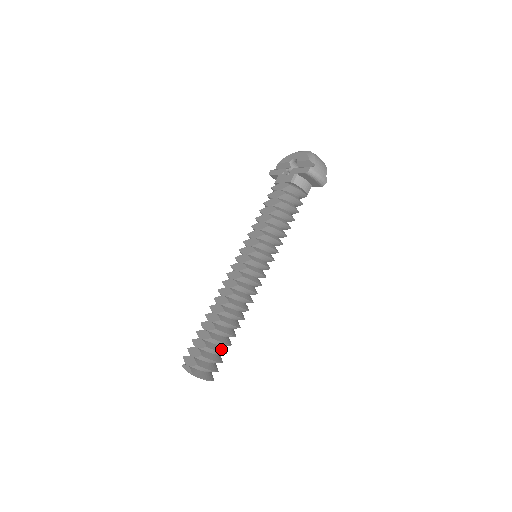
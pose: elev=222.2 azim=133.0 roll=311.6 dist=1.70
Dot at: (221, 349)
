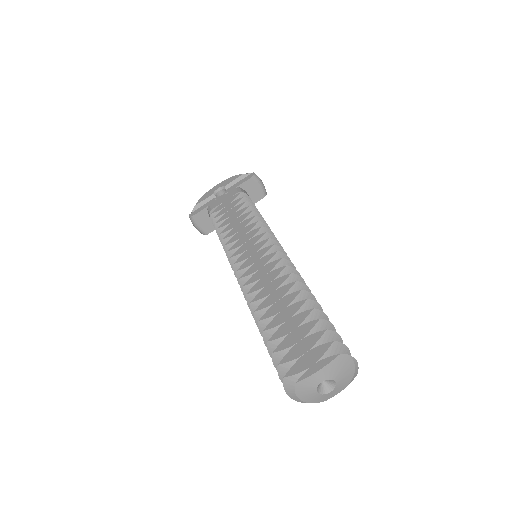
Dot at: occluded
